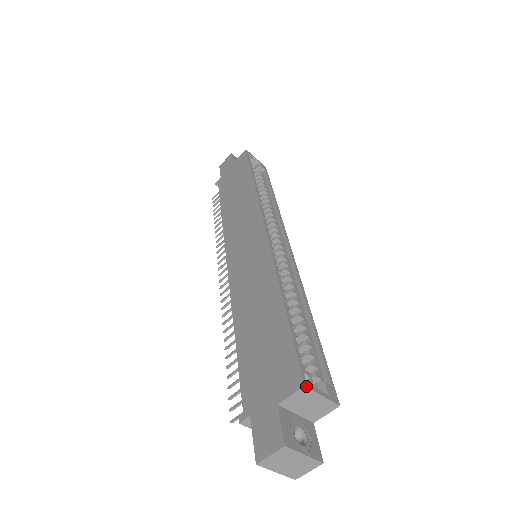
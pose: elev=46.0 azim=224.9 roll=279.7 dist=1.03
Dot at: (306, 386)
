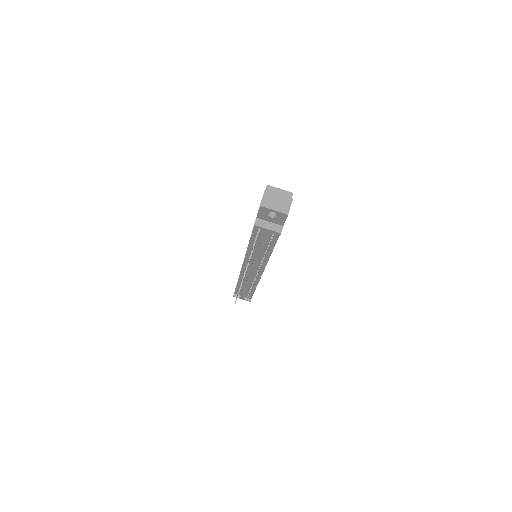
Dot at: (268, 185)
